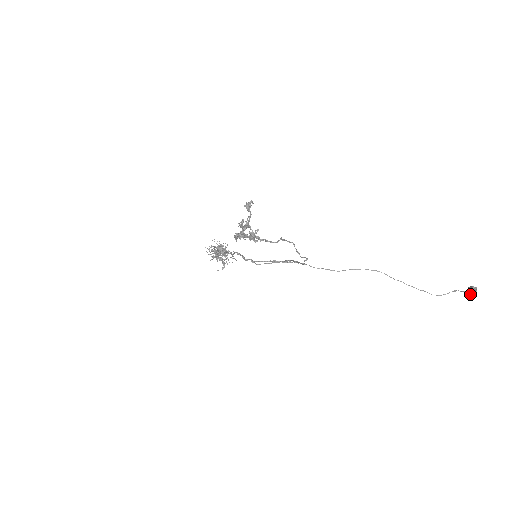
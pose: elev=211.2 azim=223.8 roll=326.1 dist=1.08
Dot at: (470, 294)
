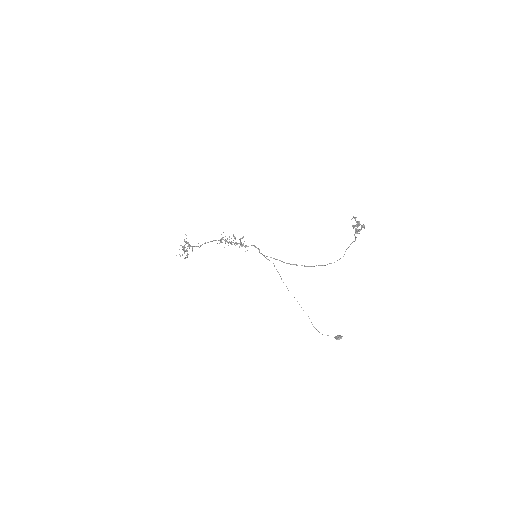
Dot at: (339, 338)
